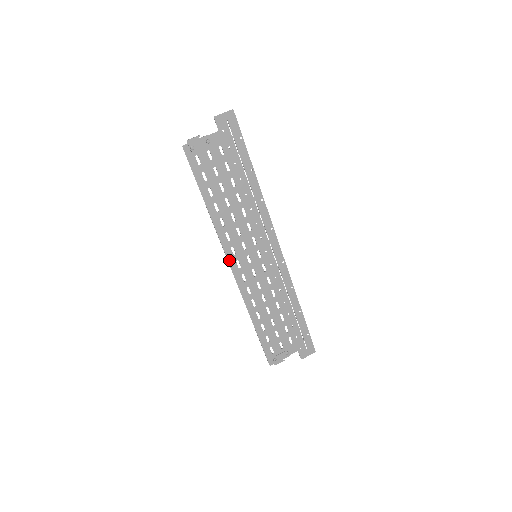
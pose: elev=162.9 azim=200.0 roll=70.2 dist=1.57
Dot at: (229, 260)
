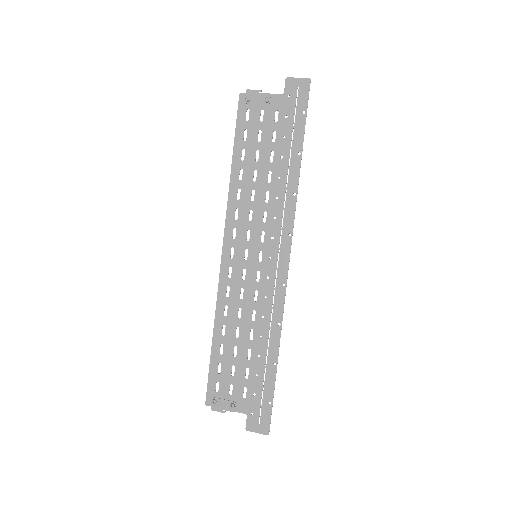
Dot at: (225, 241)
